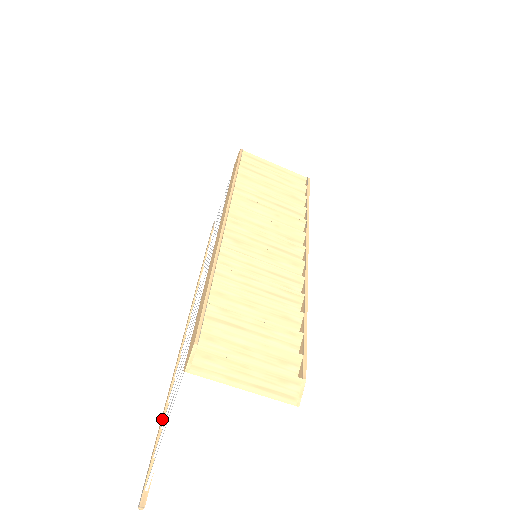
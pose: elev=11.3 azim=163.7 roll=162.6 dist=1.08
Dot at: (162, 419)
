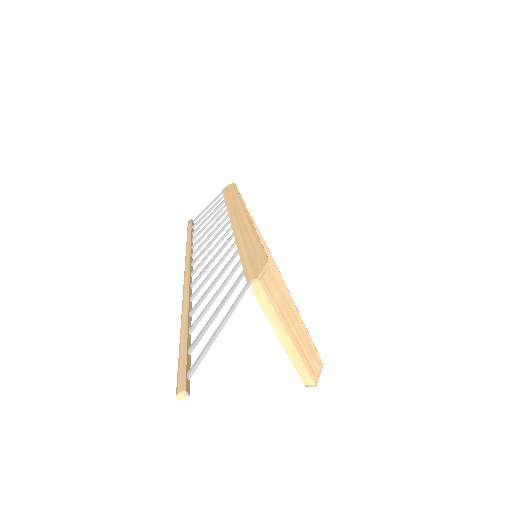
Dot at: (188, 325)
